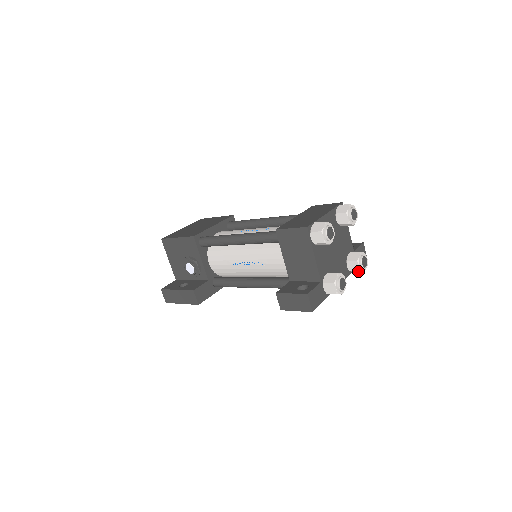
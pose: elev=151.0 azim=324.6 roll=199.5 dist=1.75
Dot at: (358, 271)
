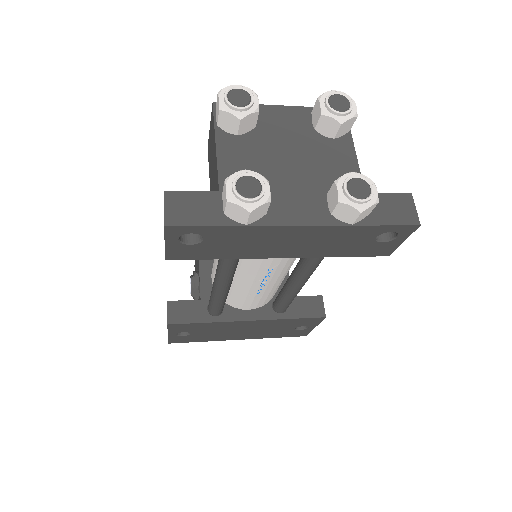
Dot at: (347, 211)
